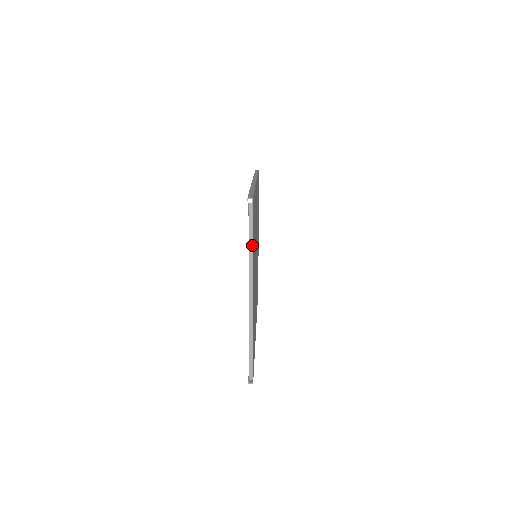
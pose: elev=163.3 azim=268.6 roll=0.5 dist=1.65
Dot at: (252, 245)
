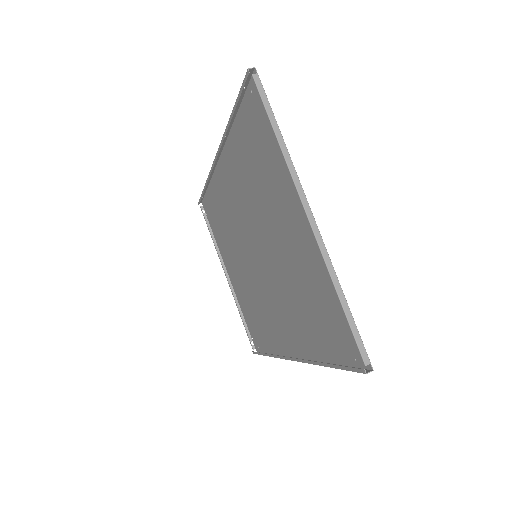
Dot at: (280, 133)
